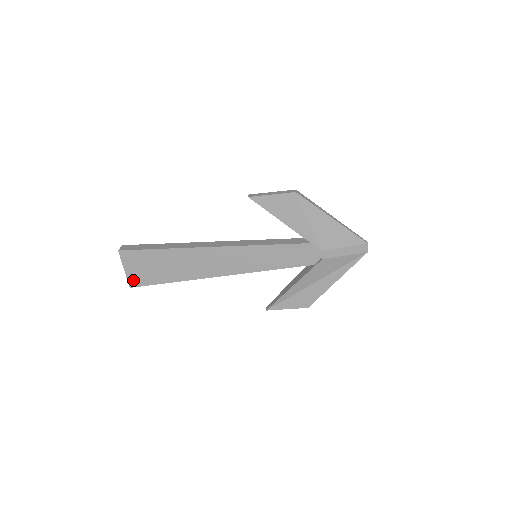
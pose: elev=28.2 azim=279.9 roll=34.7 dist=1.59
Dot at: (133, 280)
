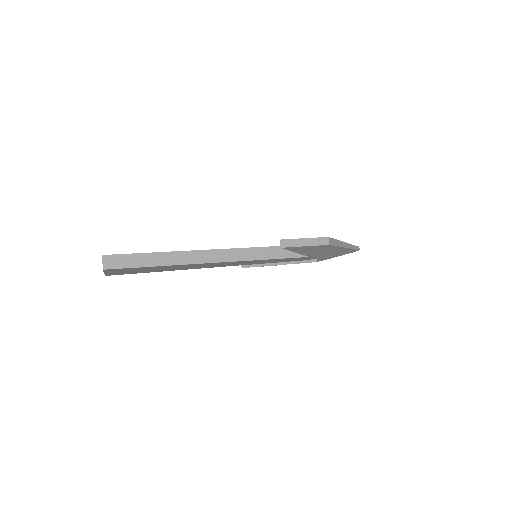
Dot at: (112, 274)
